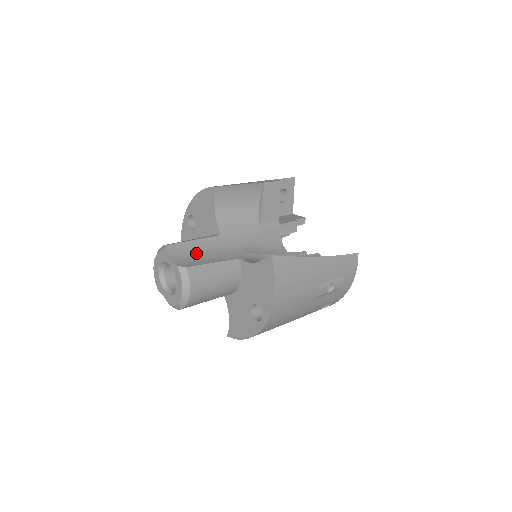
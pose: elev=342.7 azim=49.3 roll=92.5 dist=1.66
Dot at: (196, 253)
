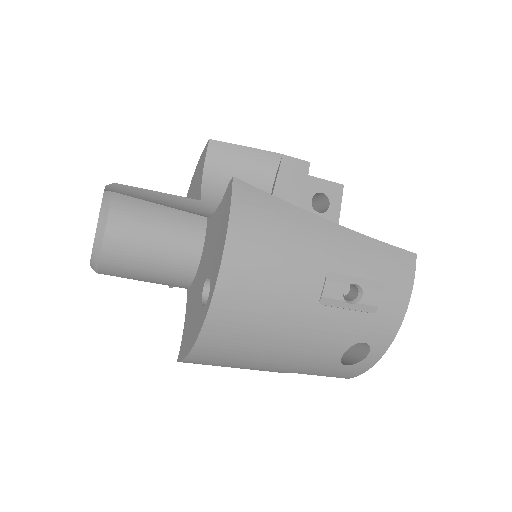
Dot at: (148, 199)
